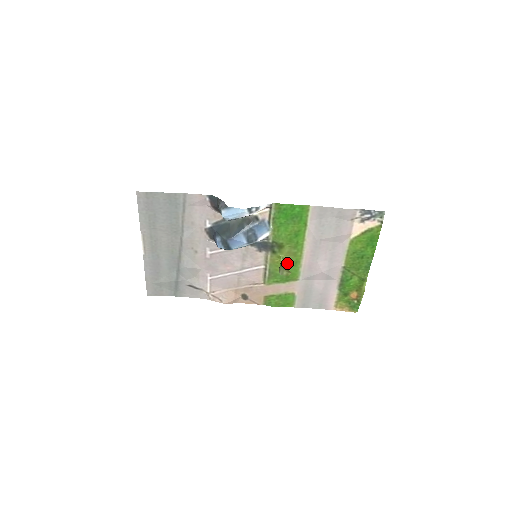
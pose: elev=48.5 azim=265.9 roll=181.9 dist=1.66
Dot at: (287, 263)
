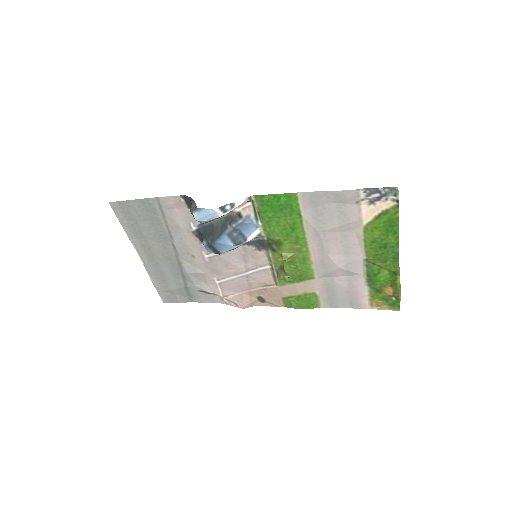
Dot at: (293, 261)
